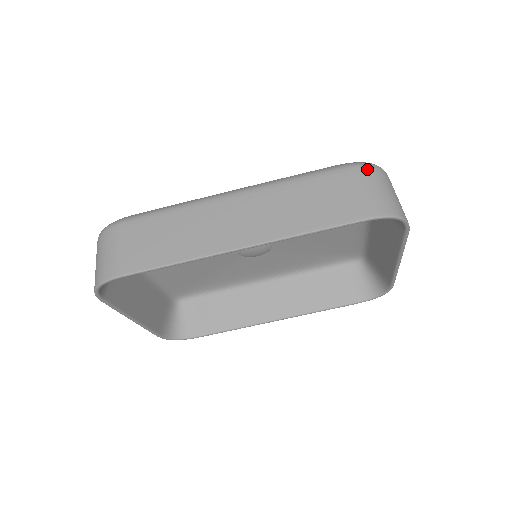
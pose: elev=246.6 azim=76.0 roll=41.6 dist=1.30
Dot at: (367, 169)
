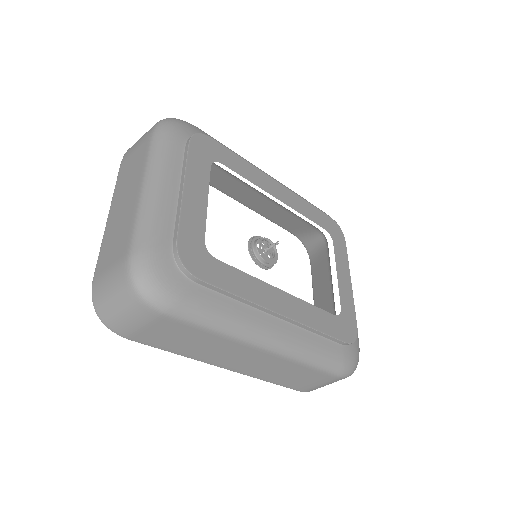
Dot at: occluded
